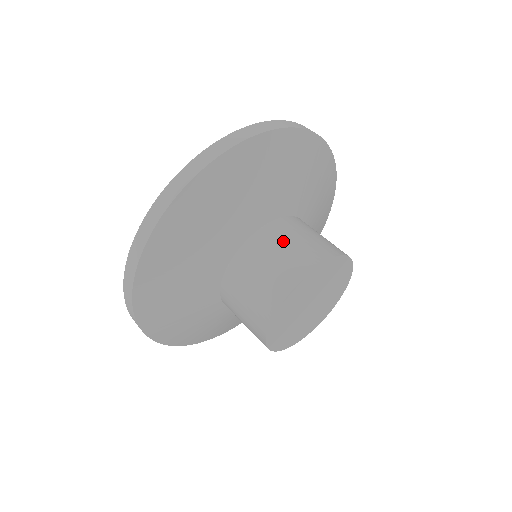
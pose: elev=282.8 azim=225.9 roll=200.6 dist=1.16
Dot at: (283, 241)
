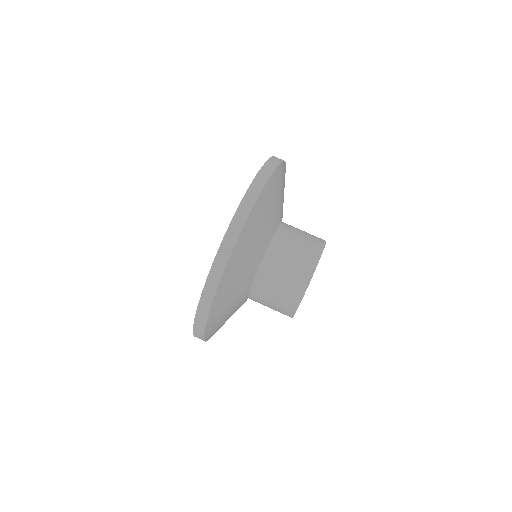
Dot at: (299, 229)
